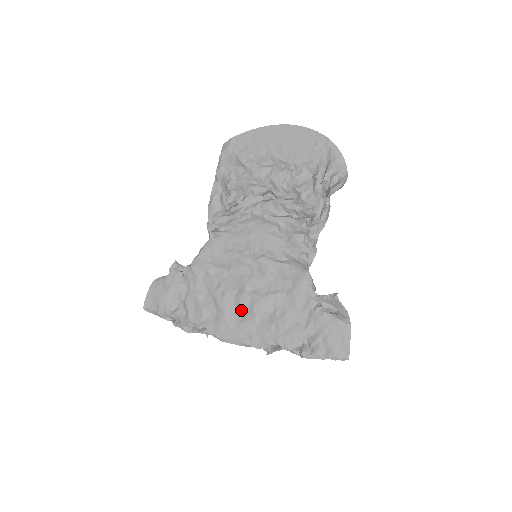
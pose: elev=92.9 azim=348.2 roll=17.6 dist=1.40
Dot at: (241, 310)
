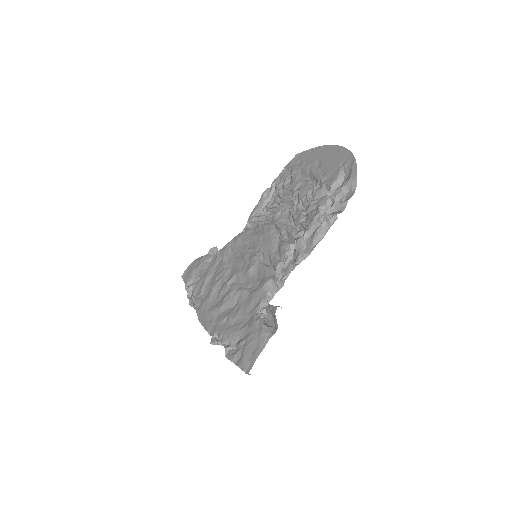
Dot at: (220, 297)
